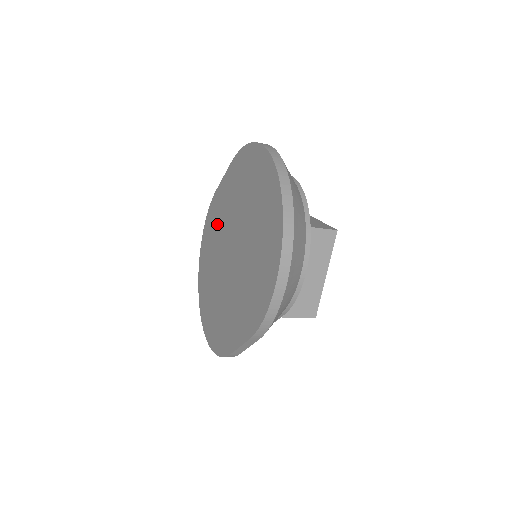
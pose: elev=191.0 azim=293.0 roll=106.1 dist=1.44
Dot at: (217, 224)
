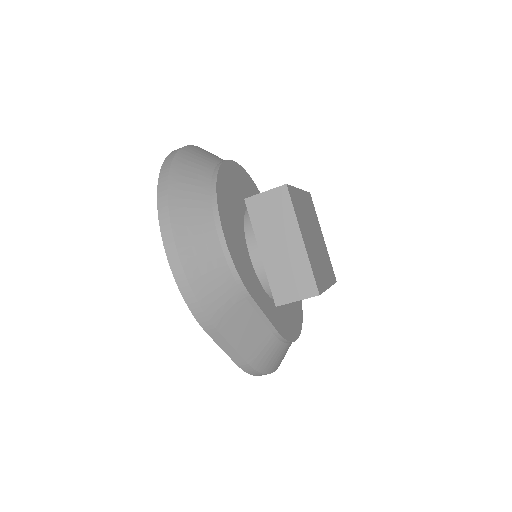
Dot at: occluded
